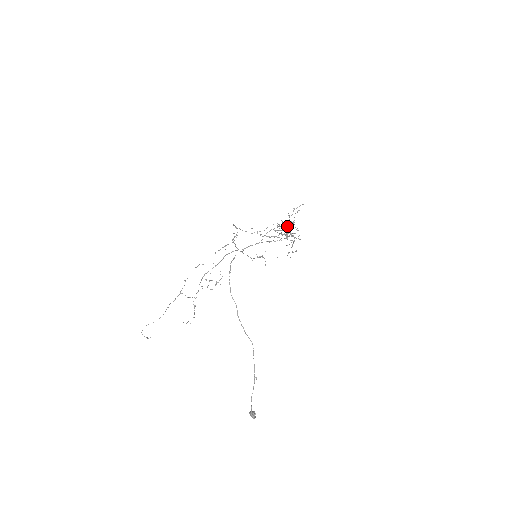
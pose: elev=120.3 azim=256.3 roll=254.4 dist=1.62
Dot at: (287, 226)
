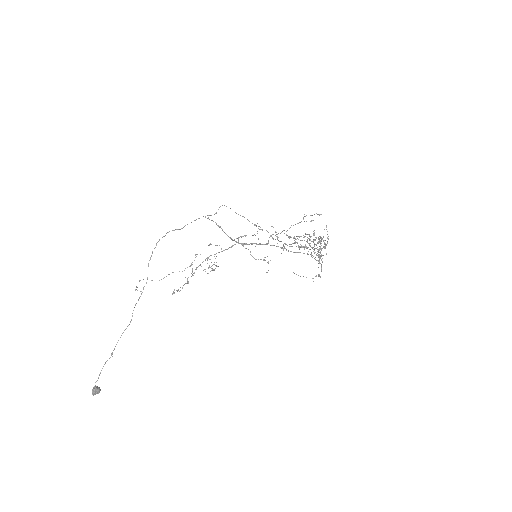
Dot at: (303, 237)
